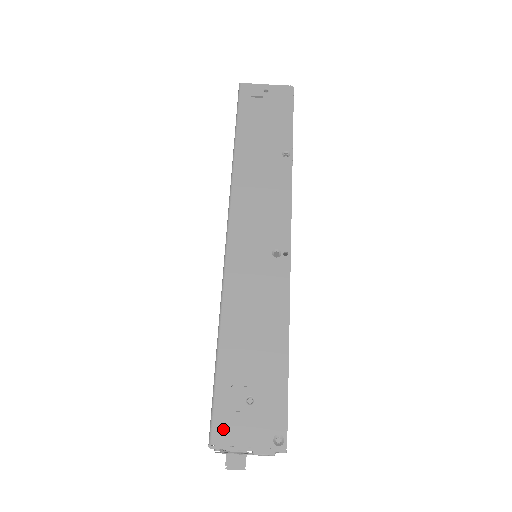
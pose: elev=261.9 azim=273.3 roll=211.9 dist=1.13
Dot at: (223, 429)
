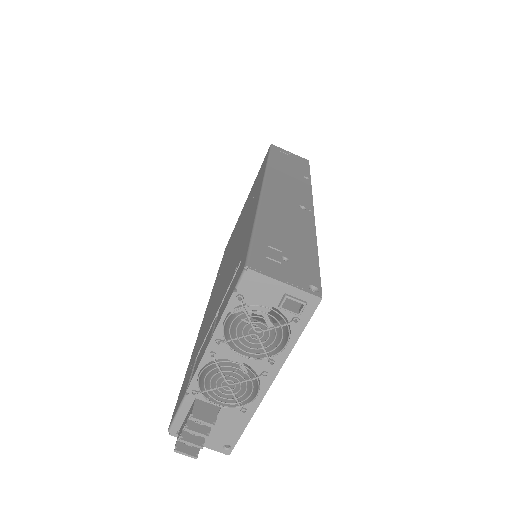
Dot at: (260, 263)
